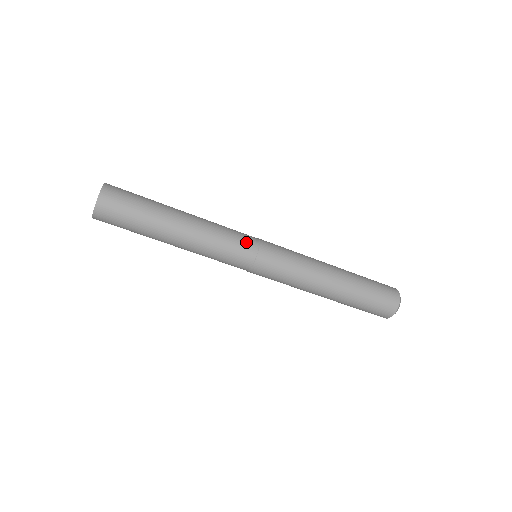
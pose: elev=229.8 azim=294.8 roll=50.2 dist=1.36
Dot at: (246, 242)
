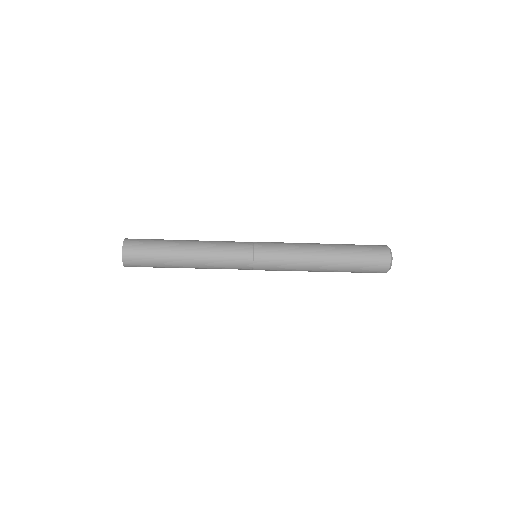
Dot at: (242, 261)
